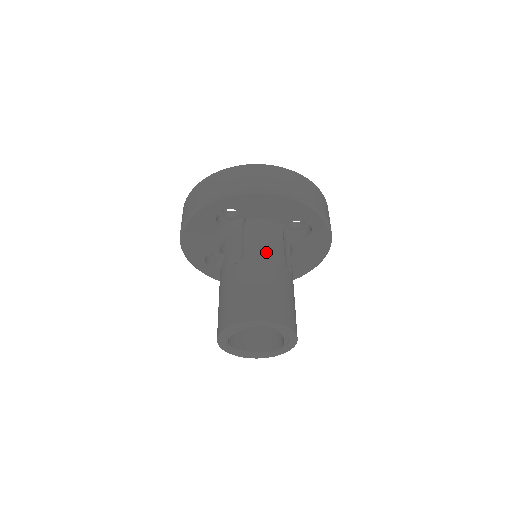
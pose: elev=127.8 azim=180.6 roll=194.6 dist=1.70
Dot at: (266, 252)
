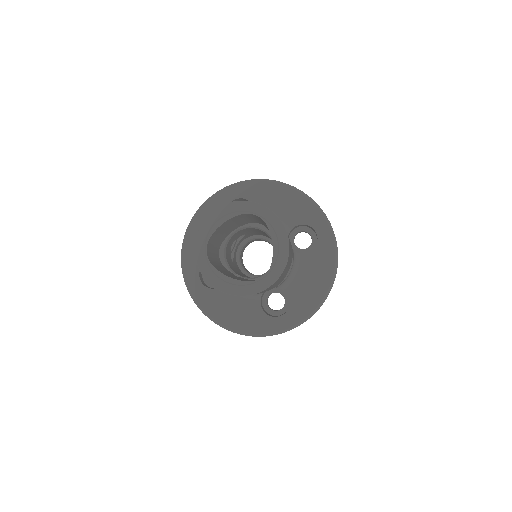
Dot at: occluded
